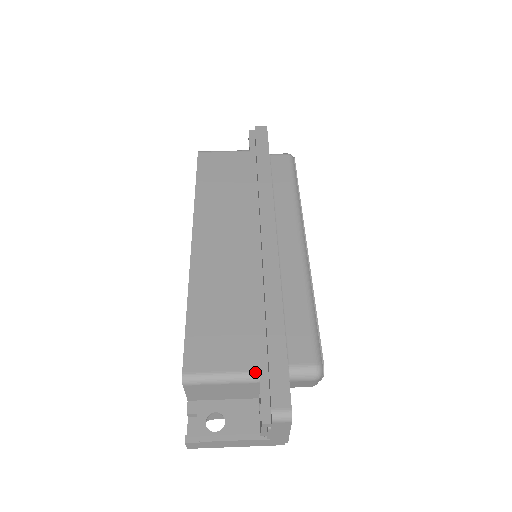
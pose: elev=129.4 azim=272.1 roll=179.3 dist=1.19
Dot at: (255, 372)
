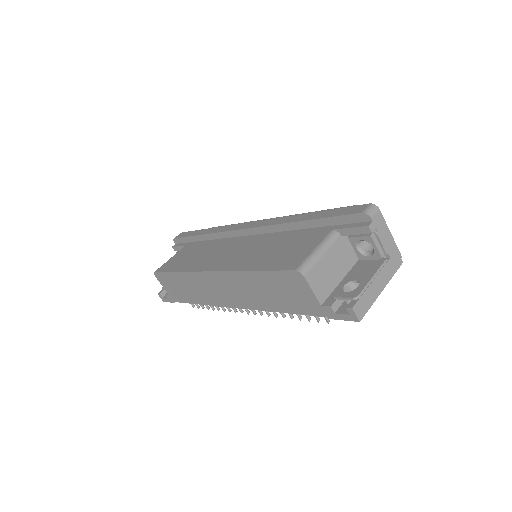
Dot at: (331, 232)
